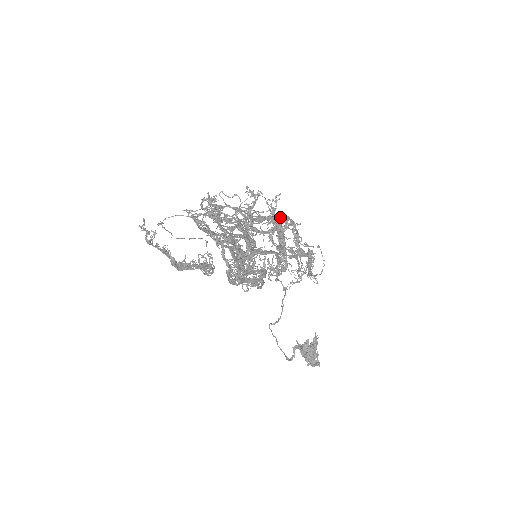
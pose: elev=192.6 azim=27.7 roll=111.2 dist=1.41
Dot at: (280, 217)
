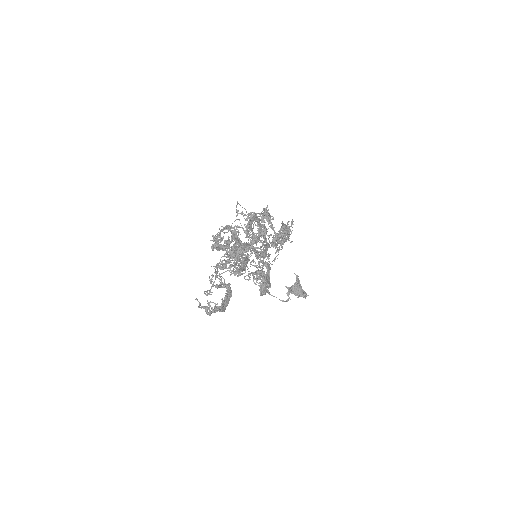
Dot at: occluded
